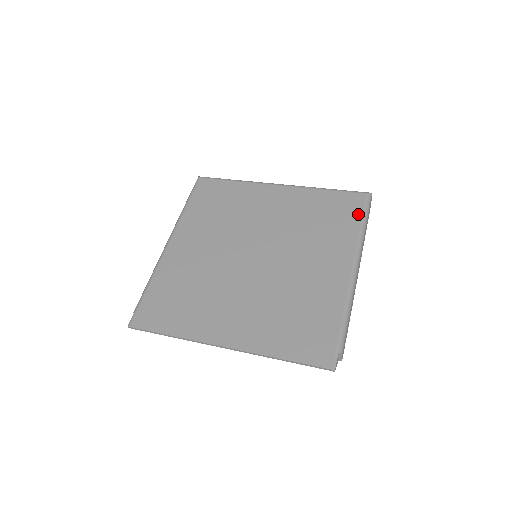
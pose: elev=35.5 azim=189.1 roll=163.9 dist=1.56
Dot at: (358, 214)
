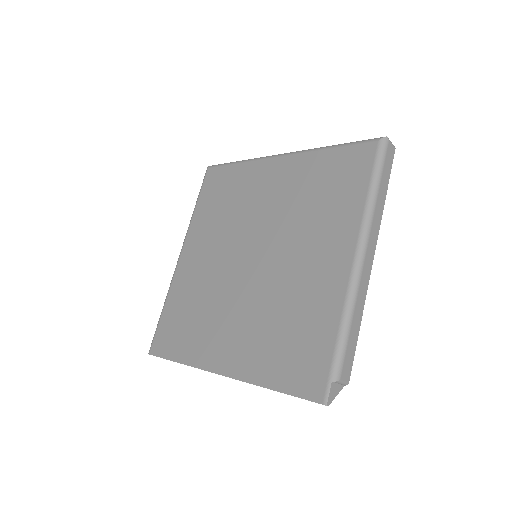
Dot at: (366, 175)
